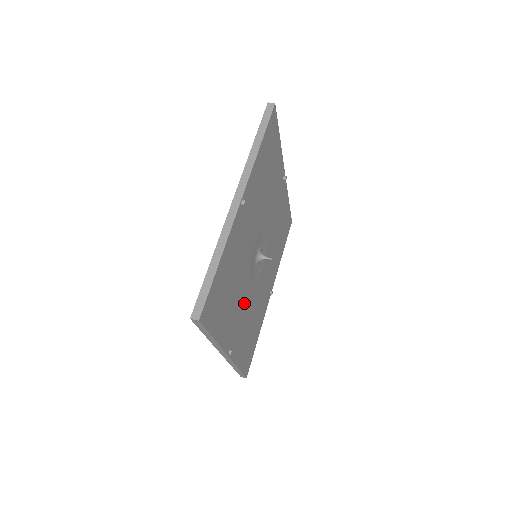
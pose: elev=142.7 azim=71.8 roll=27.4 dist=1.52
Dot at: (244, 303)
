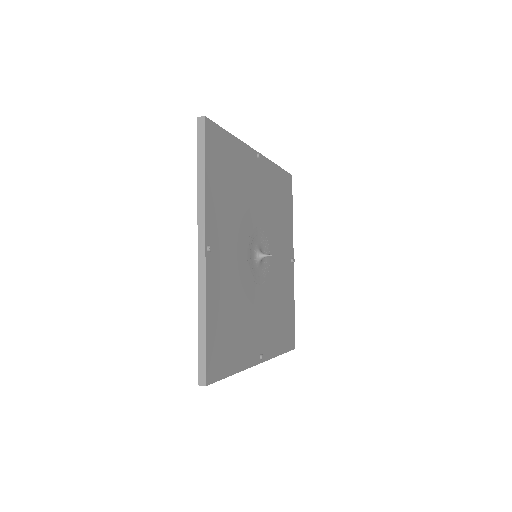
Dot at: (235, 252)
